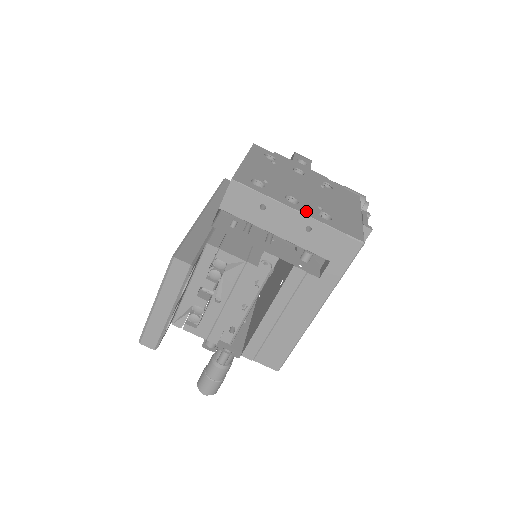
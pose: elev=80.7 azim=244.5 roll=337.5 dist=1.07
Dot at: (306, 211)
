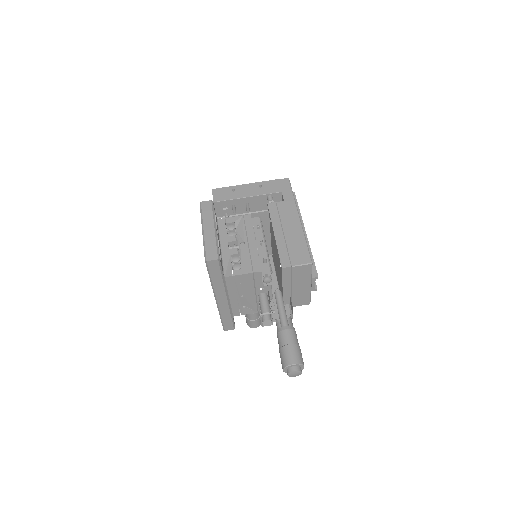
Dot at: occluded
